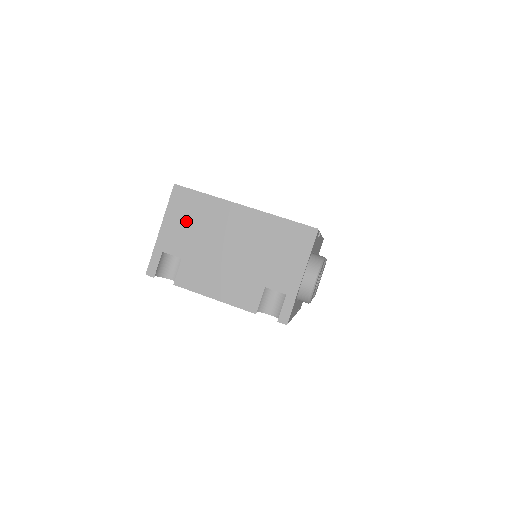
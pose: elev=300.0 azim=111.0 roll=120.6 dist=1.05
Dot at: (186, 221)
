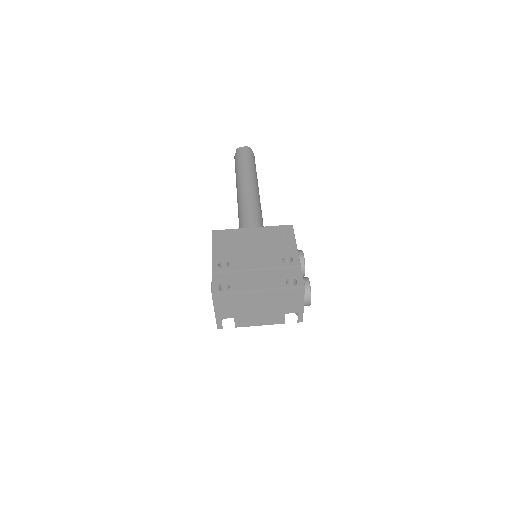
Dot at: (228, 304)
